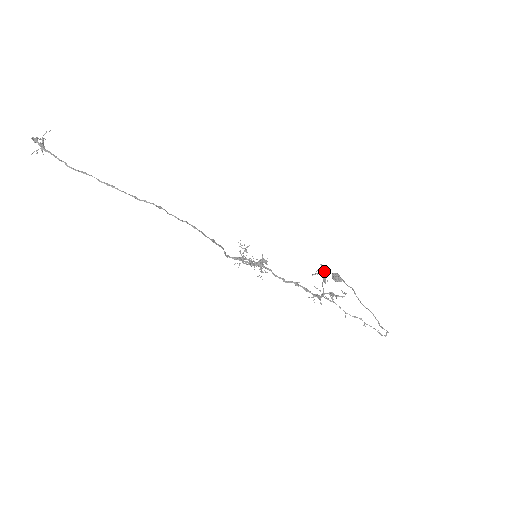
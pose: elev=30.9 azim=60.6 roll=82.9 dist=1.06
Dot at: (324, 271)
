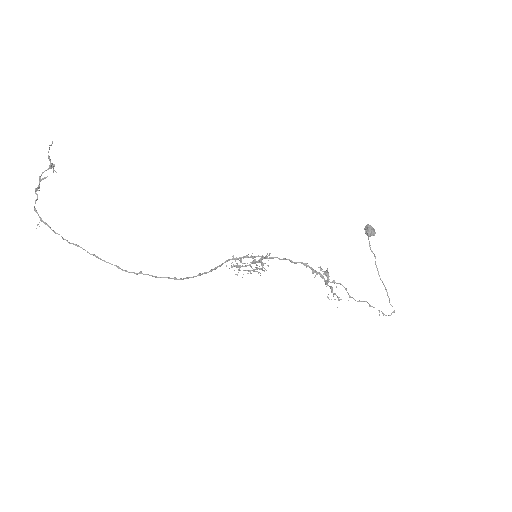
Dot at: occluded
